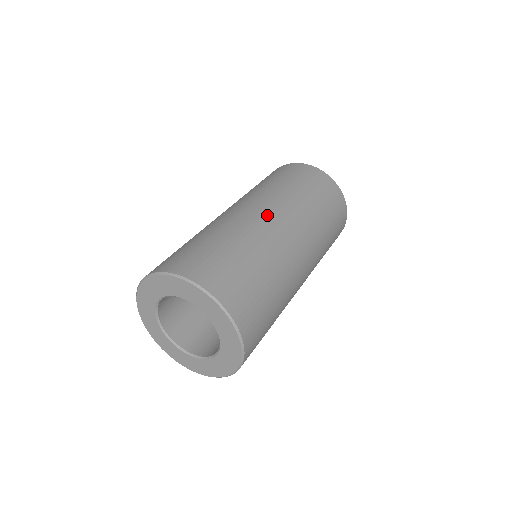
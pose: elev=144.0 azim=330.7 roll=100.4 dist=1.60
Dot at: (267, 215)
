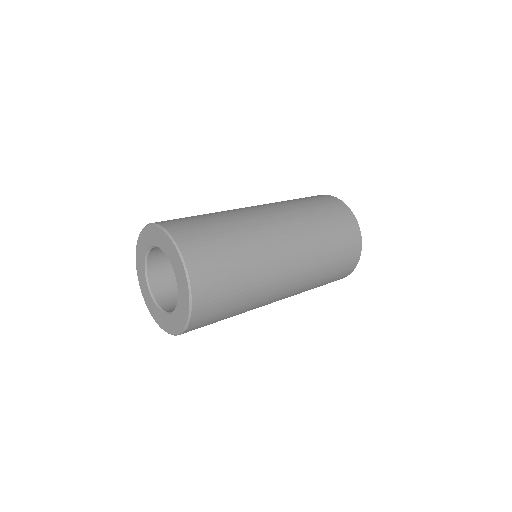
Dot at: (285, 247)
